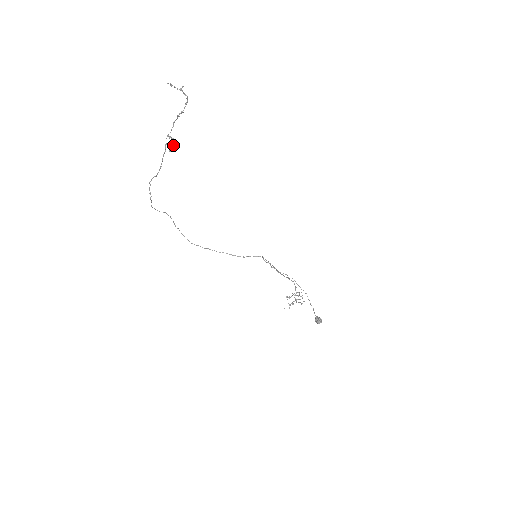
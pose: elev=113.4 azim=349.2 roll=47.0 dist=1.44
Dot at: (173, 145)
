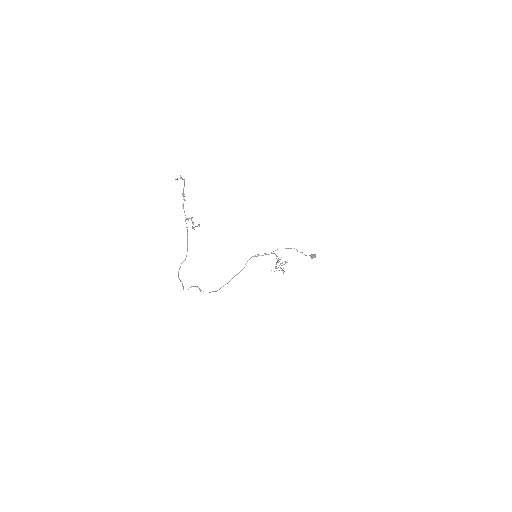
Dot at: (193, 222)
